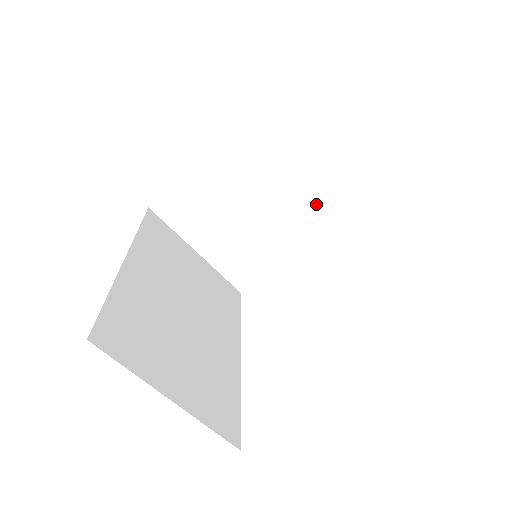
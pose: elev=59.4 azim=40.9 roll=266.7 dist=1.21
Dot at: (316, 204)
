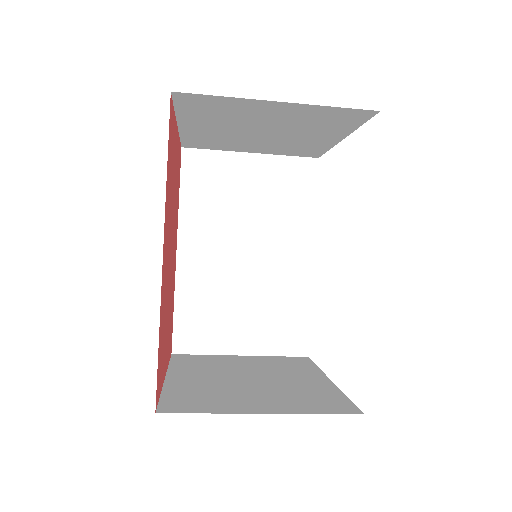
Dot at: (326, 119)
